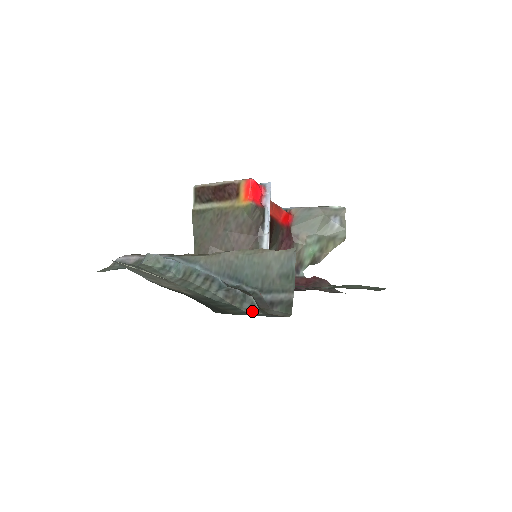
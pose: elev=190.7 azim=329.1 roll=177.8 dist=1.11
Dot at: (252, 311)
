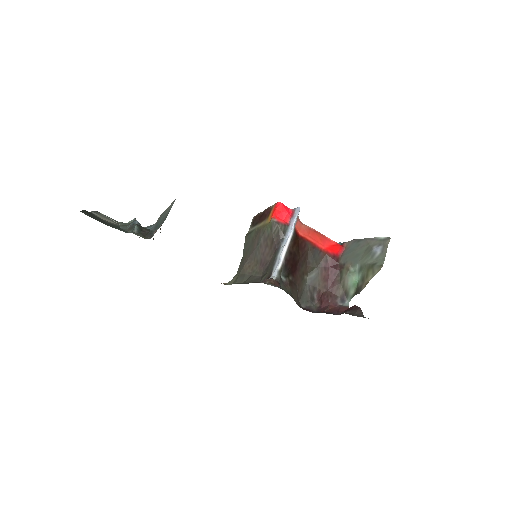
Dot at: (130, 232)
